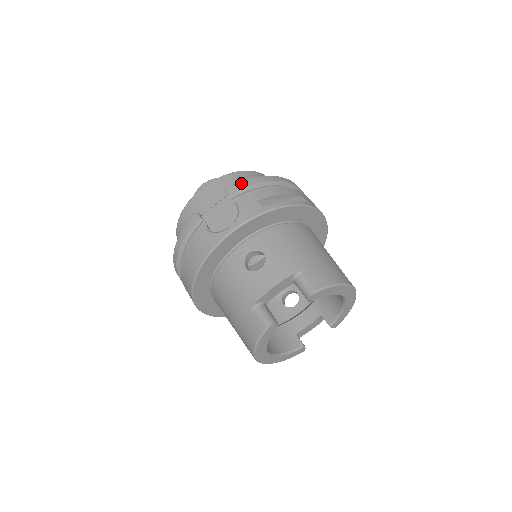
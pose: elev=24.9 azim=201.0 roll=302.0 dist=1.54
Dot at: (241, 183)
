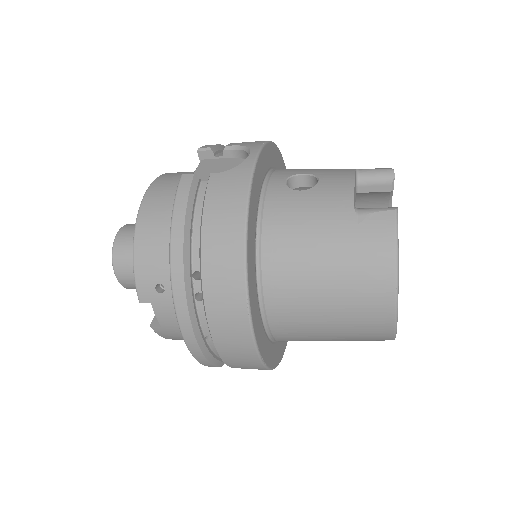
Dot at: occluded
